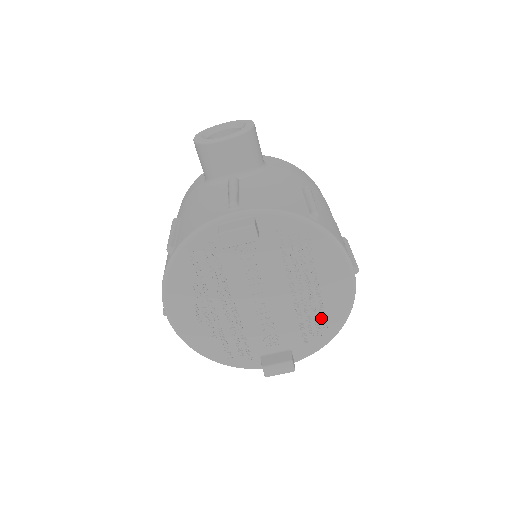
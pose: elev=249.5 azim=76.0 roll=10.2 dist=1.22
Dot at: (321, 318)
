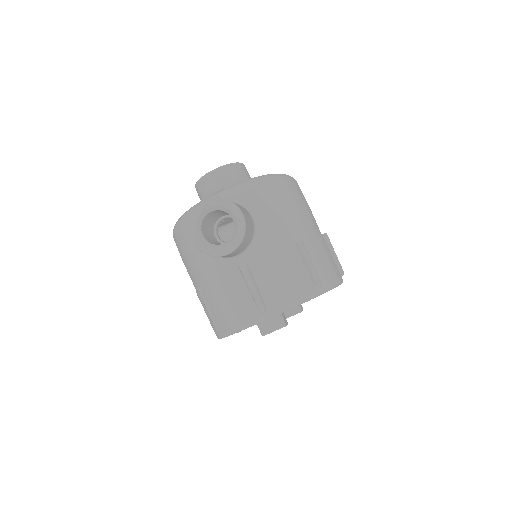
Dot at: occluded
